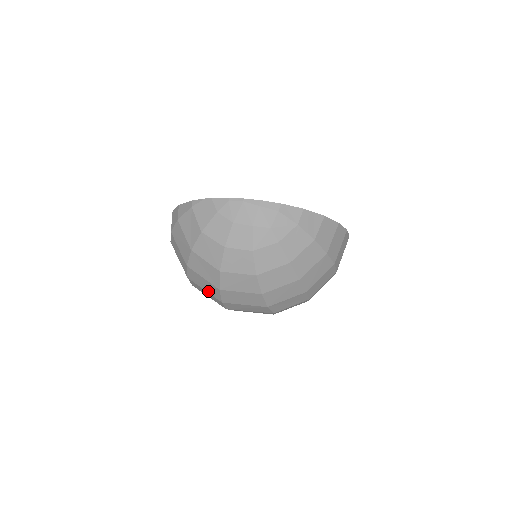
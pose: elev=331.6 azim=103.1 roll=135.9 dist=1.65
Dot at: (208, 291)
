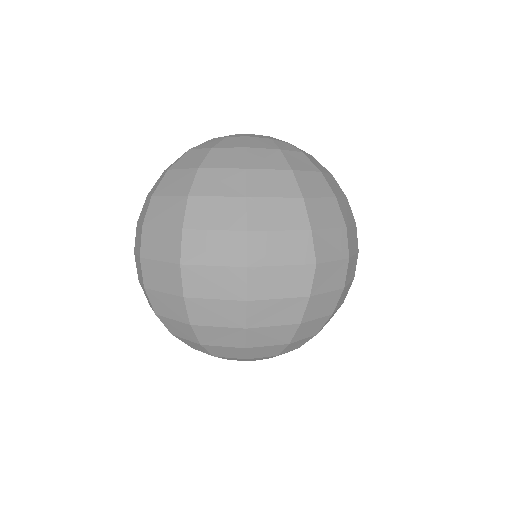
Dot at: (221, 225)
